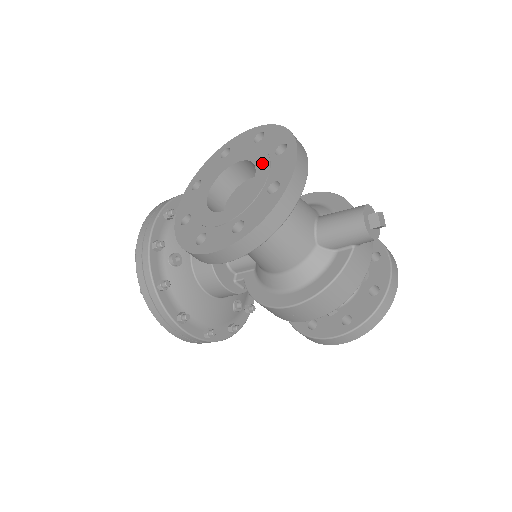
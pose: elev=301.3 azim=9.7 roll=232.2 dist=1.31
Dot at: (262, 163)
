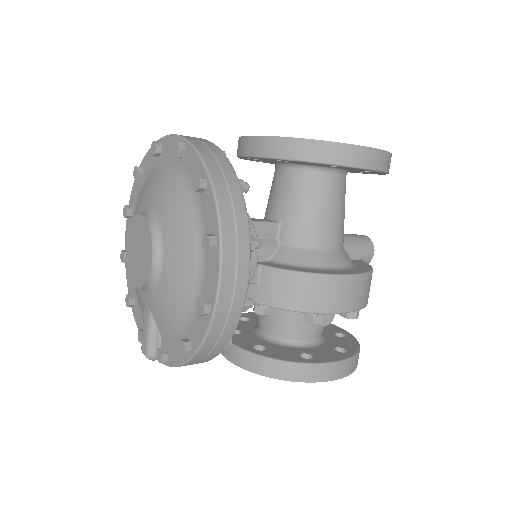
Dot at: occluded
